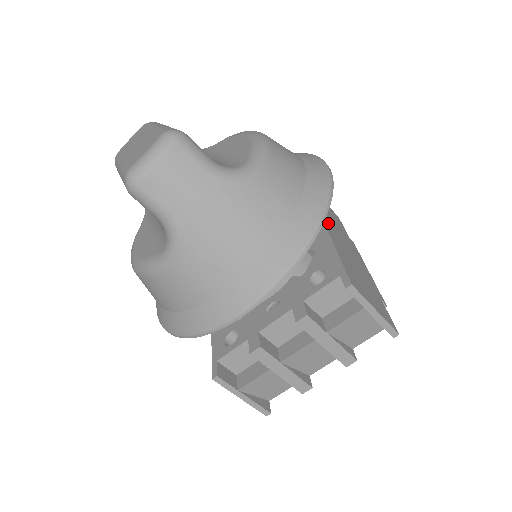
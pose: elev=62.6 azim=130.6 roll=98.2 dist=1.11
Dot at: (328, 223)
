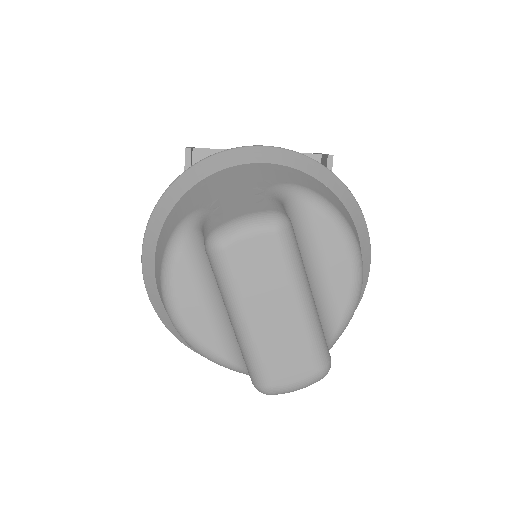
Dot at: occluded
